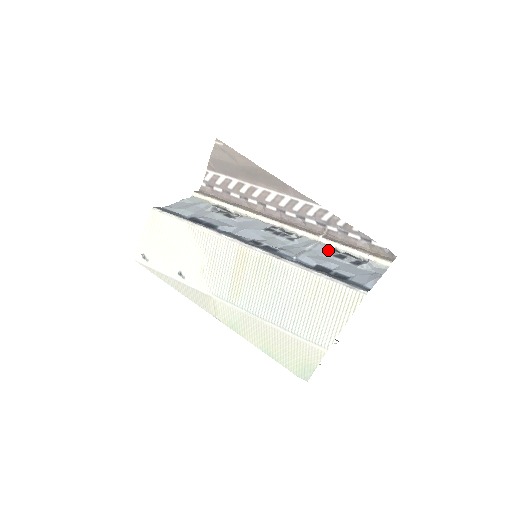
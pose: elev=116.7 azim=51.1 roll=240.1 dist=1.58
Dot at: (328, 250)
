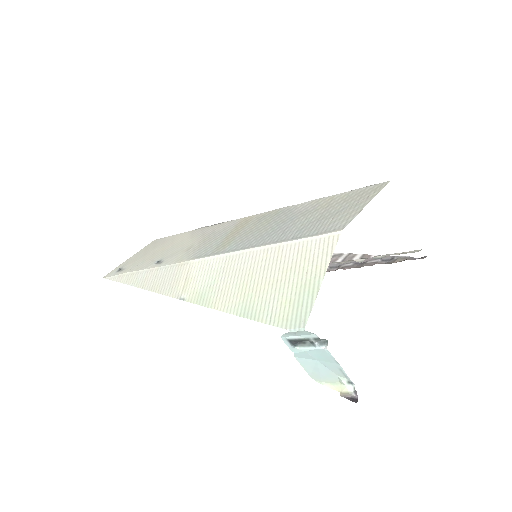
Dot at: occluded
